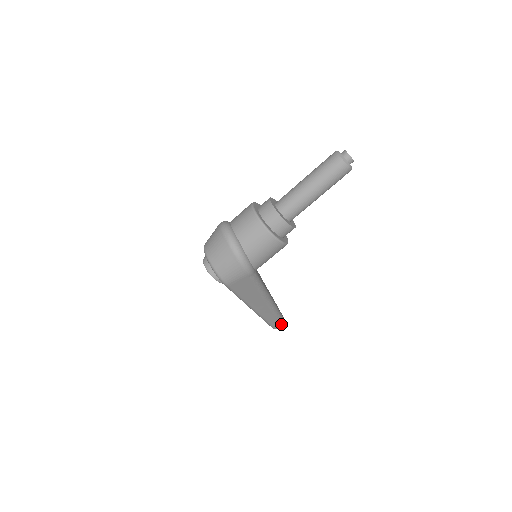
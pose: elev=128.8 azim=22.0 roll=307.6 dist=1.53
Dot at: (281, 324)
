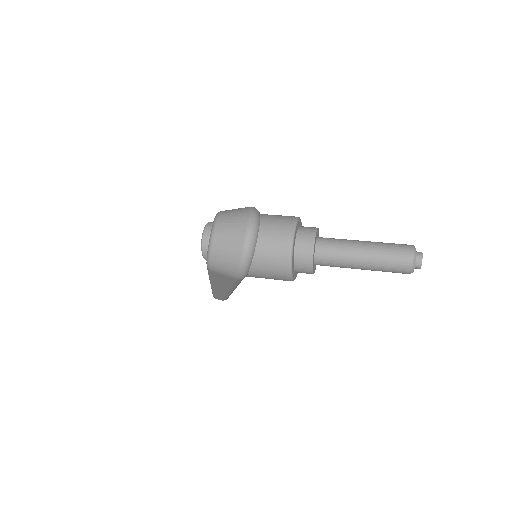
Dot at: (223, 299)
